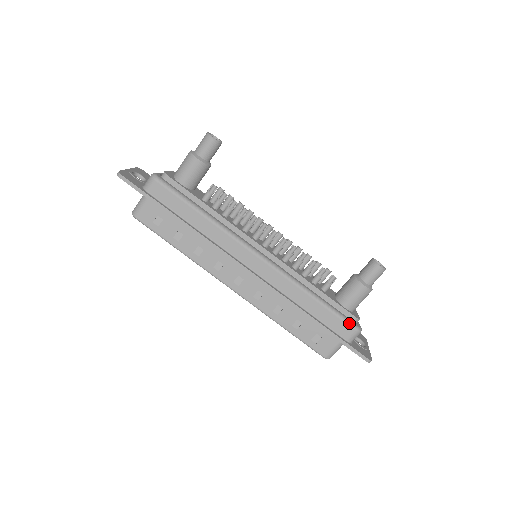
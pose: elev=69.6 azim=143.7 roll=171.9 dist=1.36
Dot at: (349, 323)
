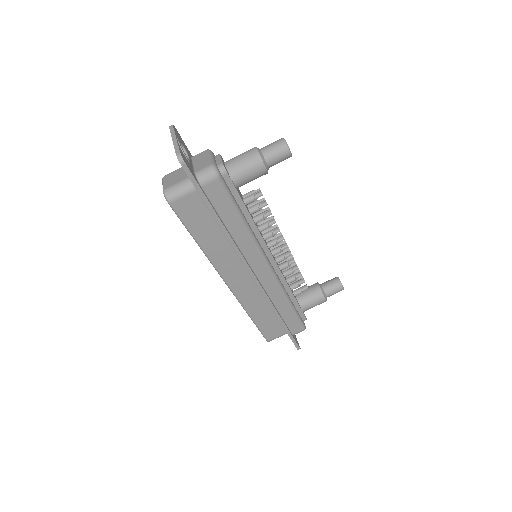
Dot at: (302, 324)
